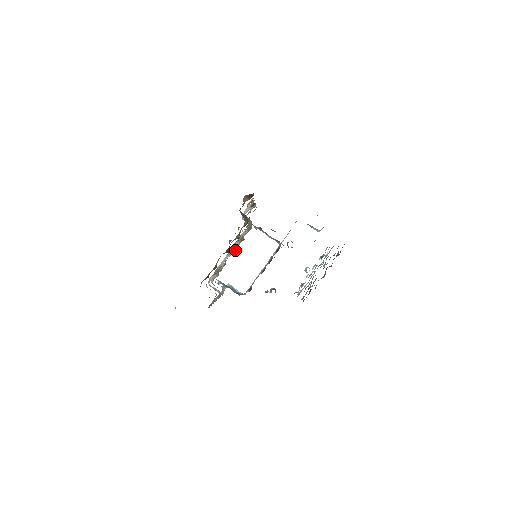
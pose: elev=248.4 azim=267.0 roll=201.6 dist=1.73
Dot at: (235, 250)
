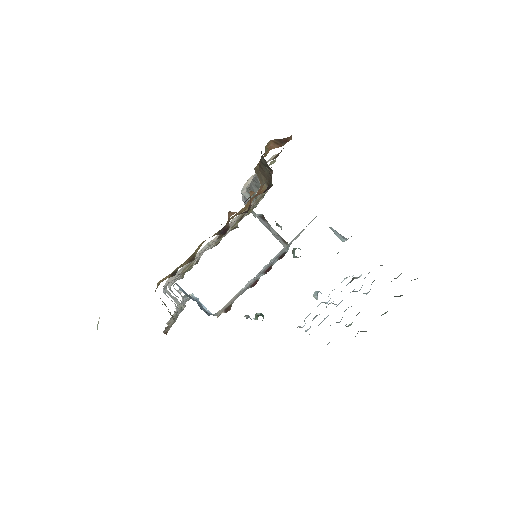
Dot at: occluded
